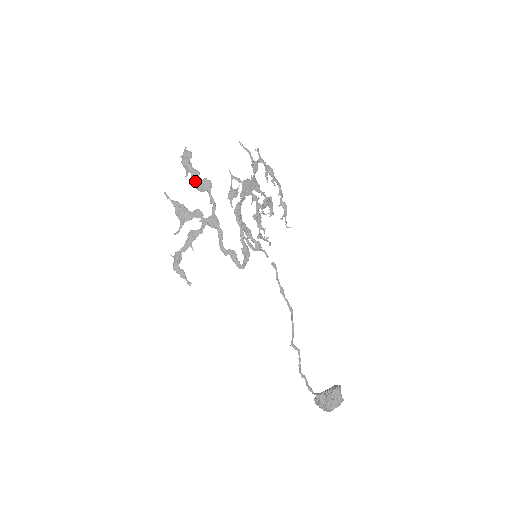
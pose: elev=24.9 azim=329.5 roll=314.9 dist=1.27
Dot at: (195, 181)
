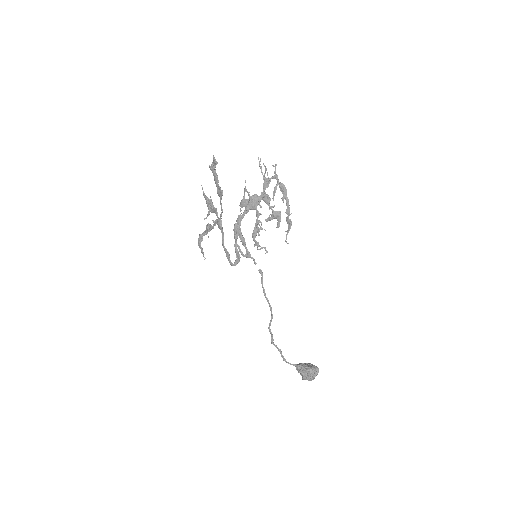
Dot at: (216, 186)
